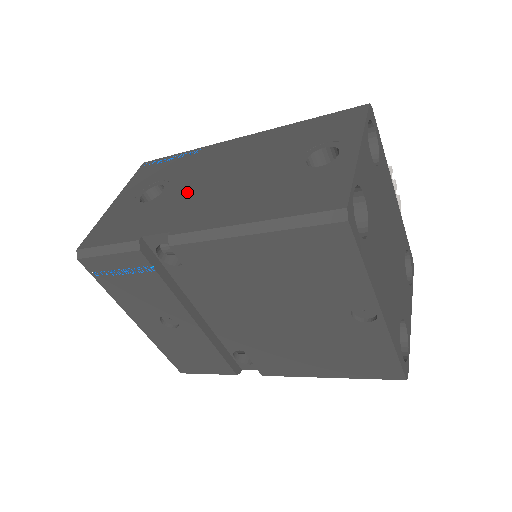
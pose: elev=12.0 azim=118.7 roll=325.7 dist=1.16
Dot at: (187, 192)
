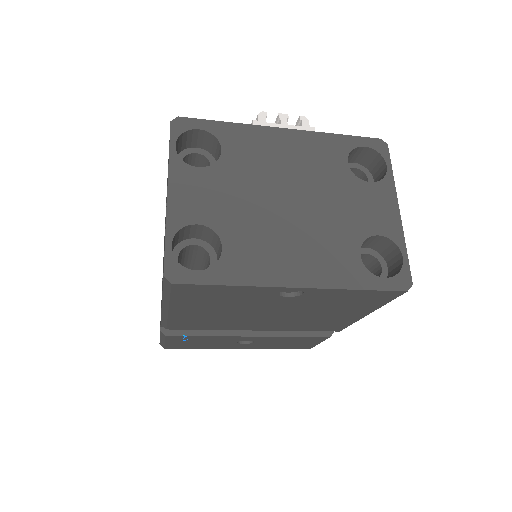
Dot at: occluded
